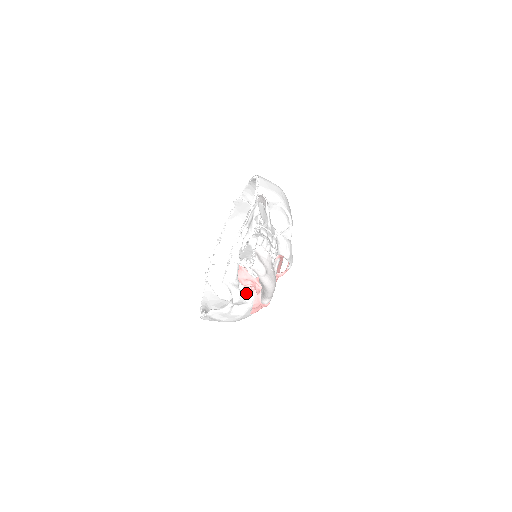
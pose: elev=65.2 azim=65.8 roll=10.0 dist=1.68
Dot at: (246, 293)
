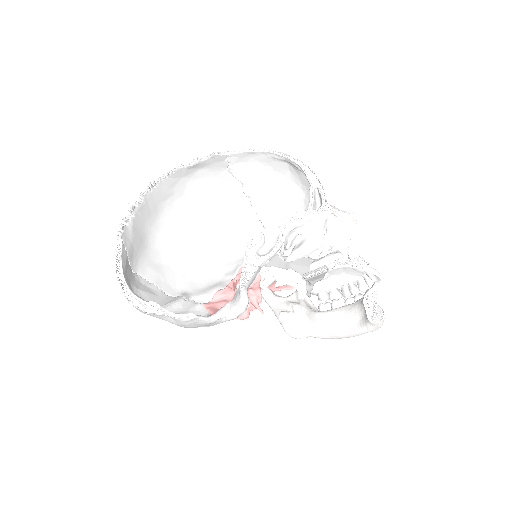
Dot at: (168, 274)
